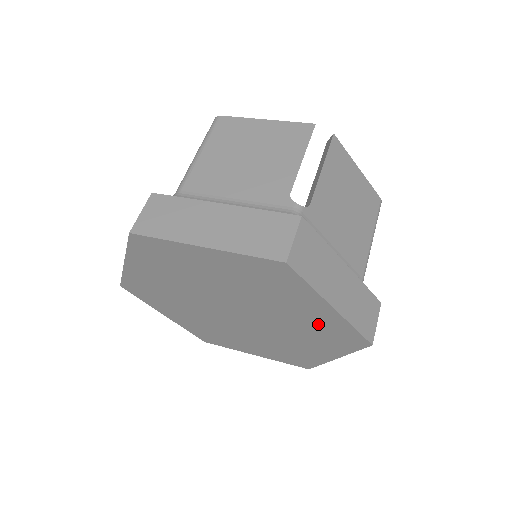
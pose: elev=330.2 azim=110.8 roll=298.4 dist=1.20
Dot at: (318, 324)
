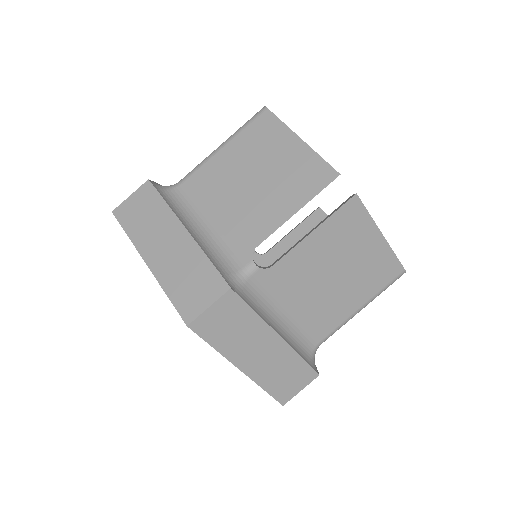
Dot at: occluded
